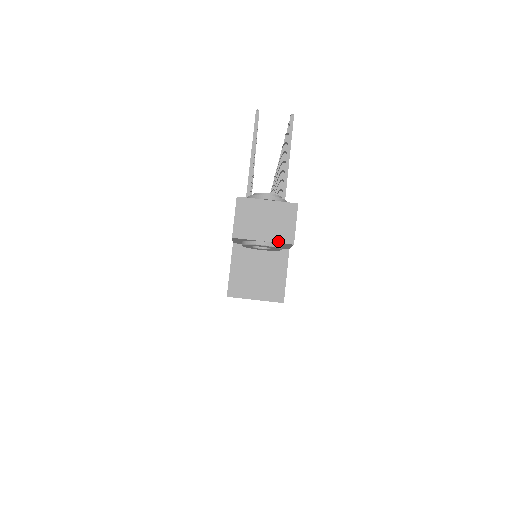
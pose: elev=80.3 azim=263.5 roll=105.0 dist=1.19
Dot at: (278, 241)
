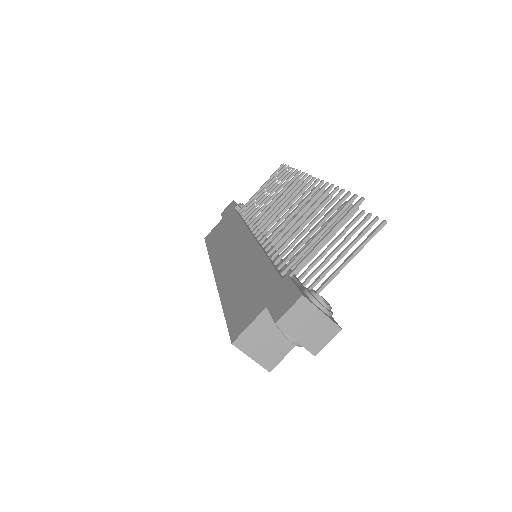
Dot at: (306, 347)
